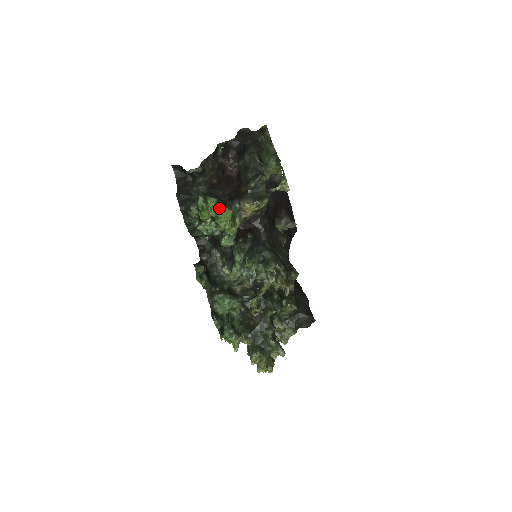
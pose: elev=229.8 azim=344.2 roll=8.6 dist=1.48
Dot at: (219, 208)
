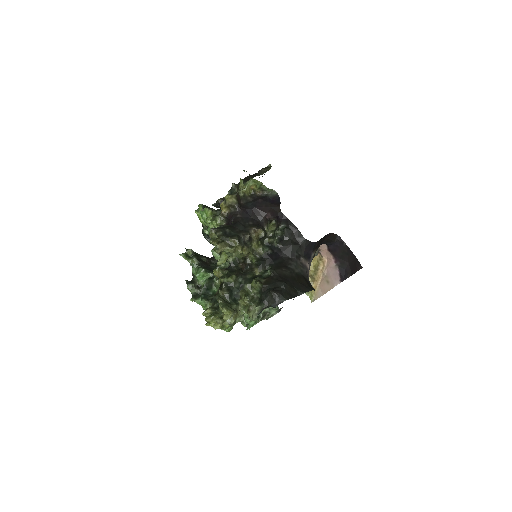
Dot at: (202, 209)
